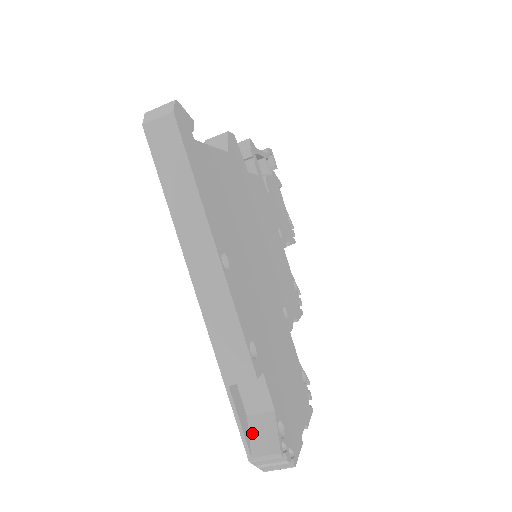
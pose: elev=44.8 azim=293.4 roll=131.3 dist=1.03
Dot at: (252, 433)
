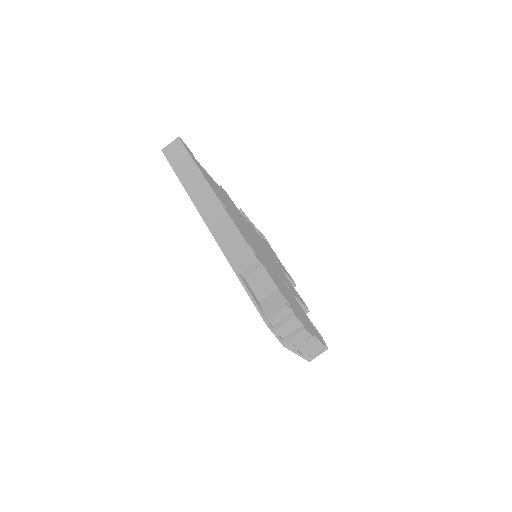
Dot at: (264, 308)
